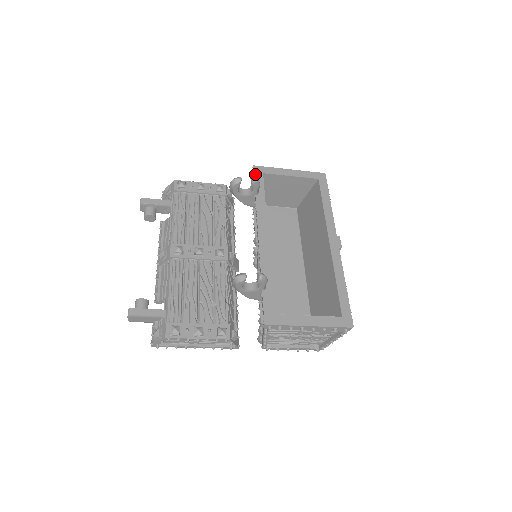
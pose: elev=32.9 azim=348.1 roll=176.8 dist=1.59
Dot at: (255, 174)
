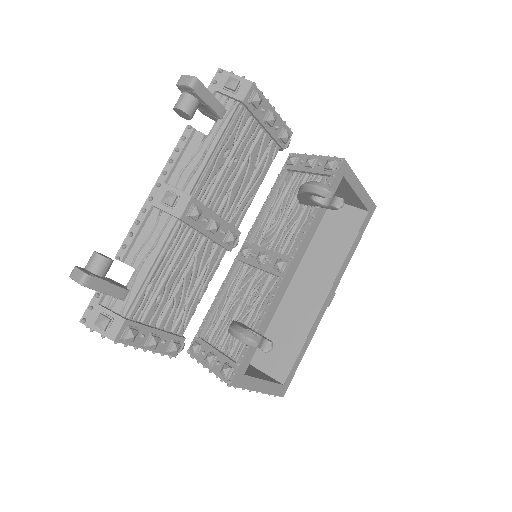
Dot at: (338, 174)
